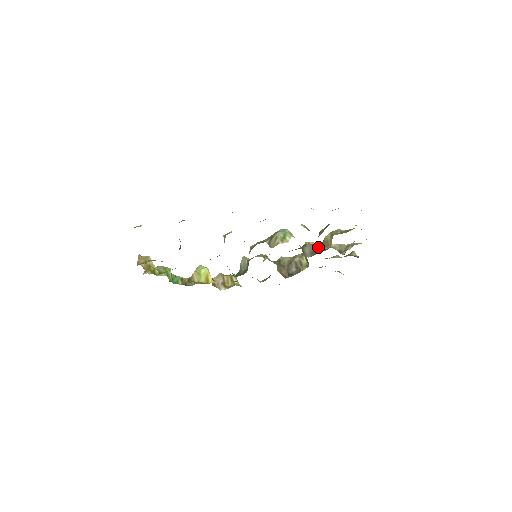
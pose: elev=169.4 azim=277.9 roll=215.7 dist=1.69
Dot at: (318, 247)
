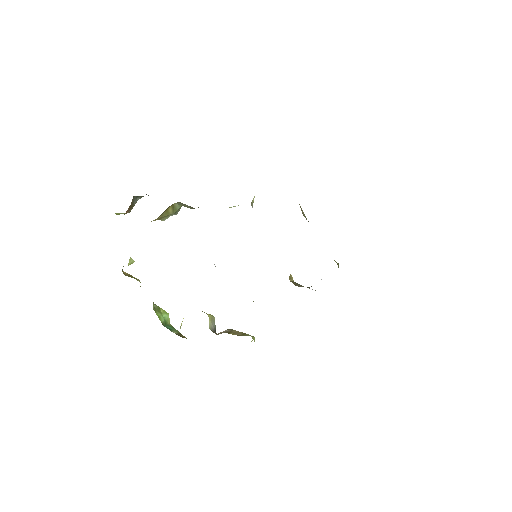
Dot at: occluded
